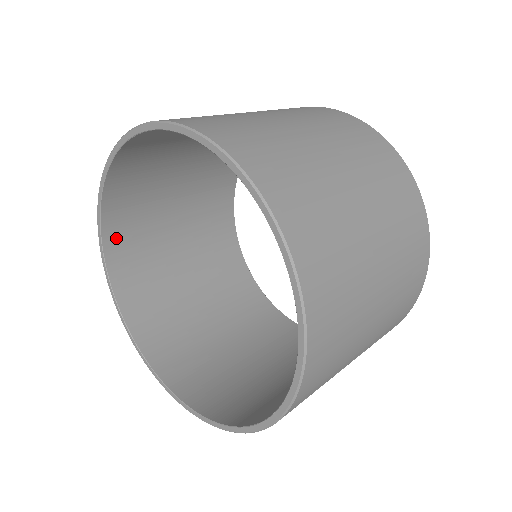
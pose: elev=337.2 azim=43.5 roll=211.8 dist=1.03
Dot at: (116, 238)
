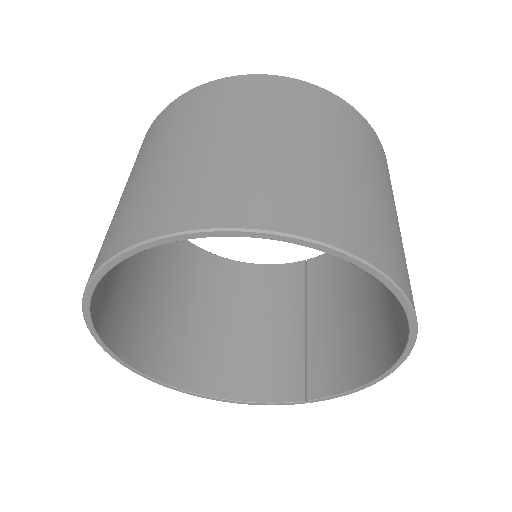
Dot at: occluded
